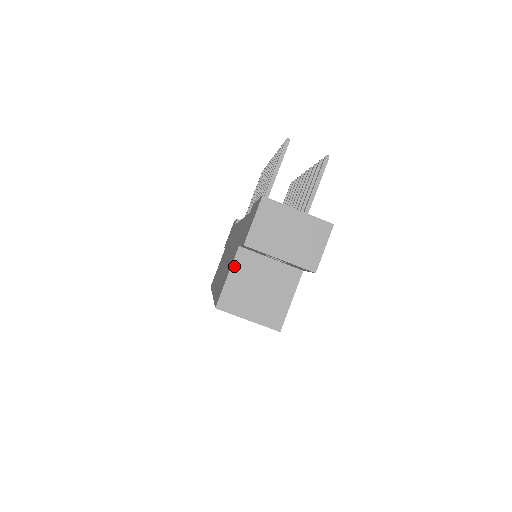
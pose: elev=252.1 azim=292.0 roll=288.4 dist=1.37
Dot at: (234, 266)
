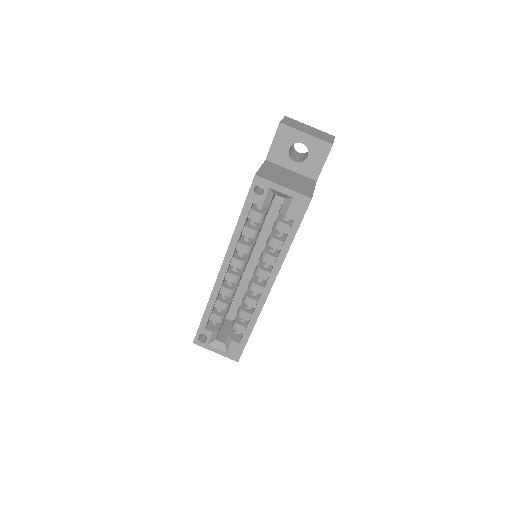
Dot at: (264, 165)
